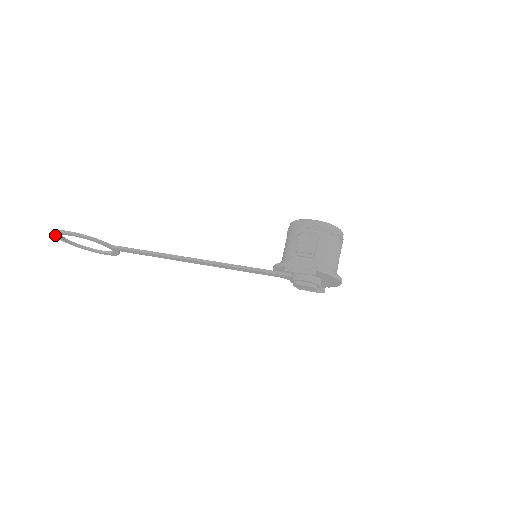
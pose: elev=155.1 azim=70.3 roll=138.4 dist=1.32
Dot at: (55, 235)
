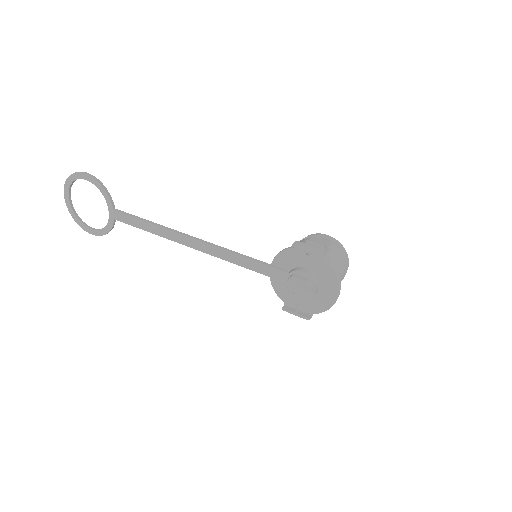
Dot at: (67, 181)
